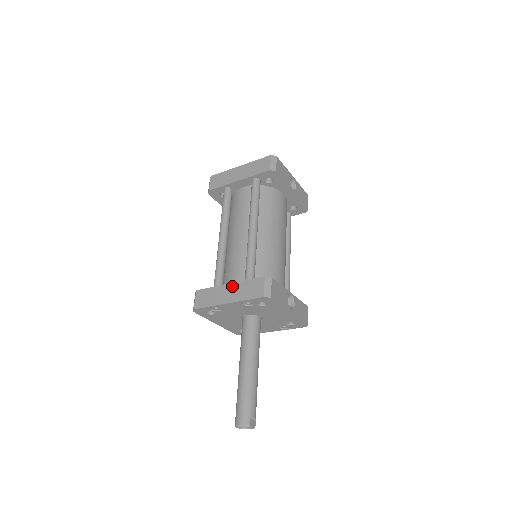
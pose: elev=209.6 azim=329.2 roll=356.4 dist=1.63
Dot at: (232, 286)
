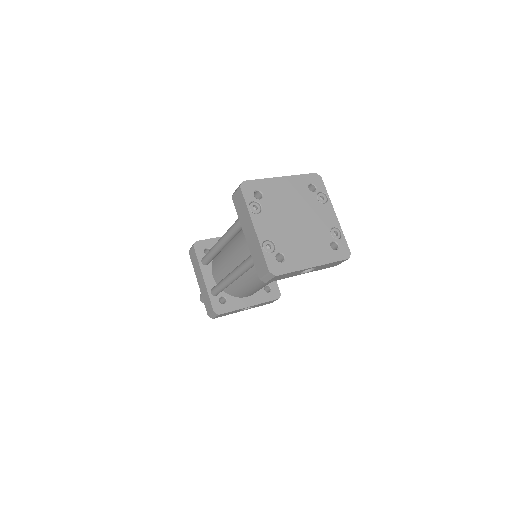
Dot at: (203, 283)
